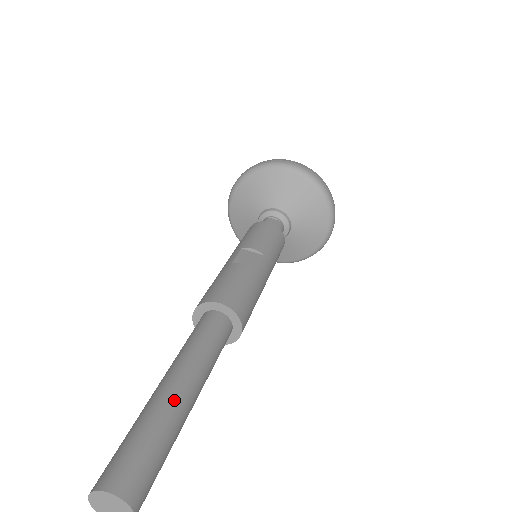
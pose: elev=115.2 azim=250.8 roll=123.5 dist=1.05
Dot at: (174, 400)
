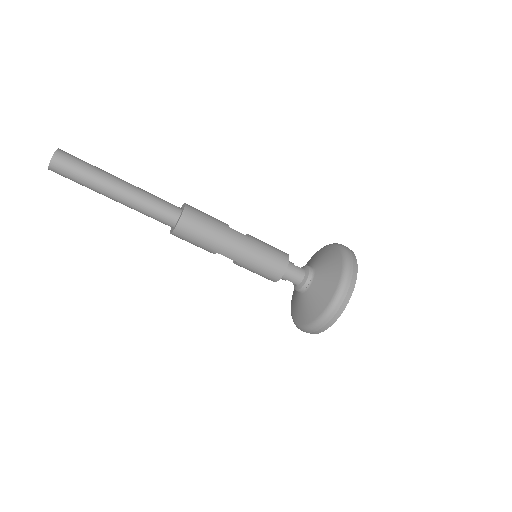
Dot at: (112, 175)
